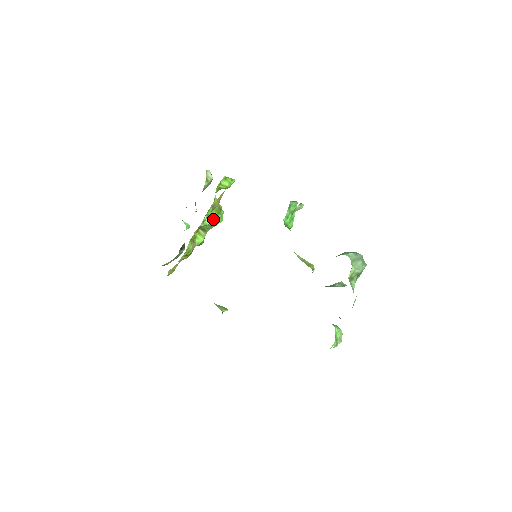
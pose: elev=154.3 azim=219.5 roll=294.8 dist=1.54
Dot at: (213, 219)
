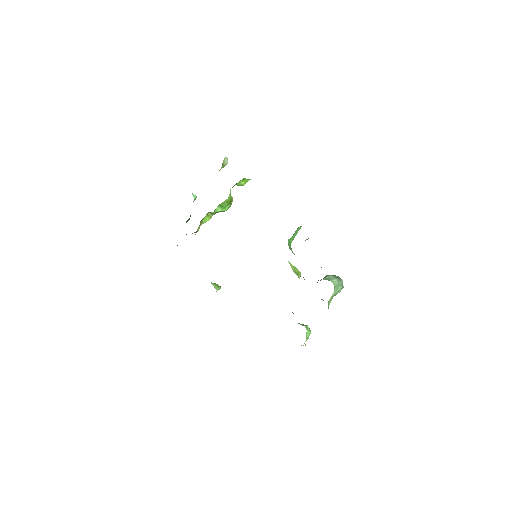
Dot at: (223, 208)
